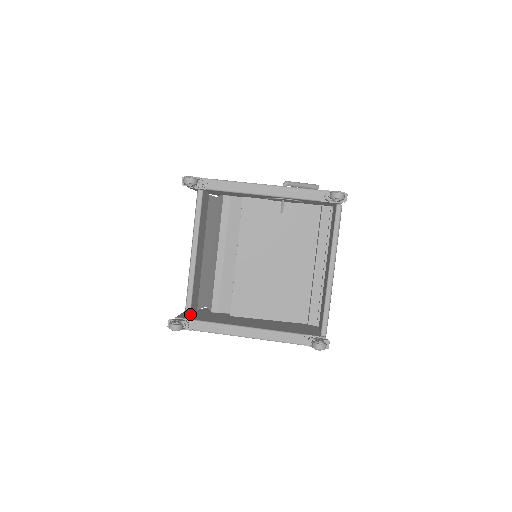
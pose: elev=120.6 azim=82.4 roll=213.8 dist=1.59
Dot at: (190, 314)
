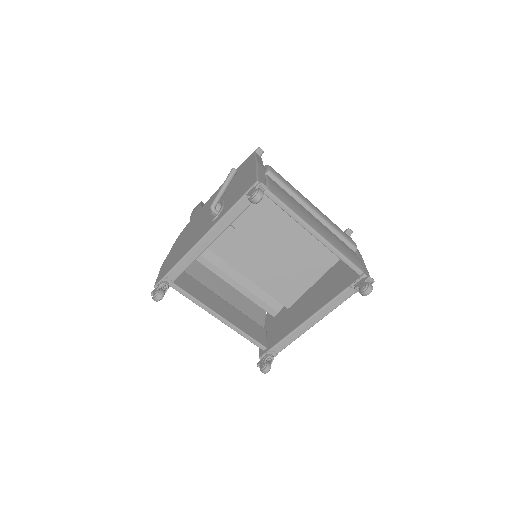
Dot at: (264, 347)
